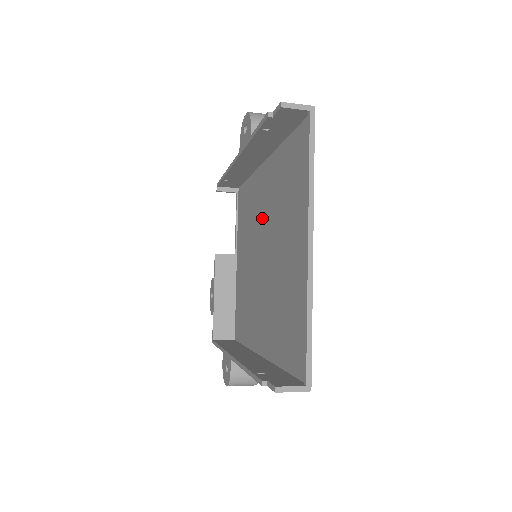
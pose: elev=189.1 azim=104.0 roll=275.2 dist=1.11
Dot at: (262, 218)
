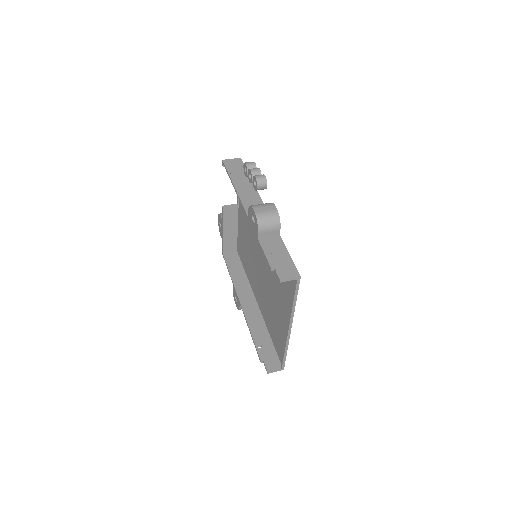
Dot at: occluded
